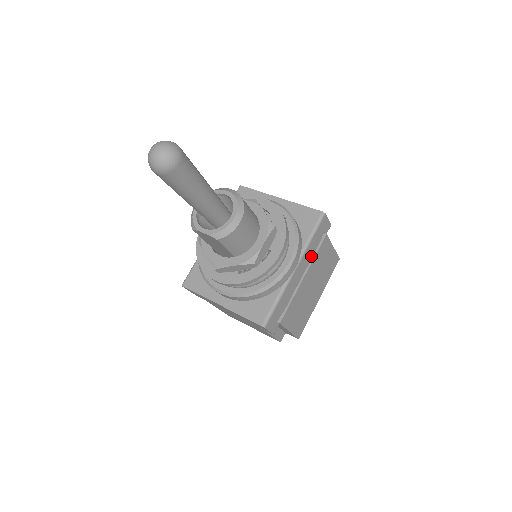
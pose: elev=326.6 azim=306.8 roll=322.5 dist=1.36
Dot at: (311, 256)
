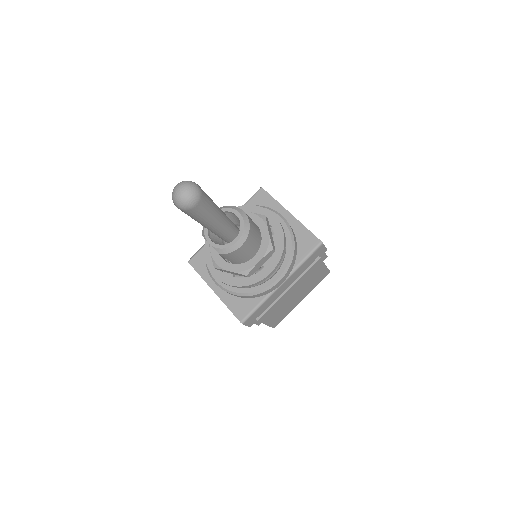
Dot at: (301, 273)
